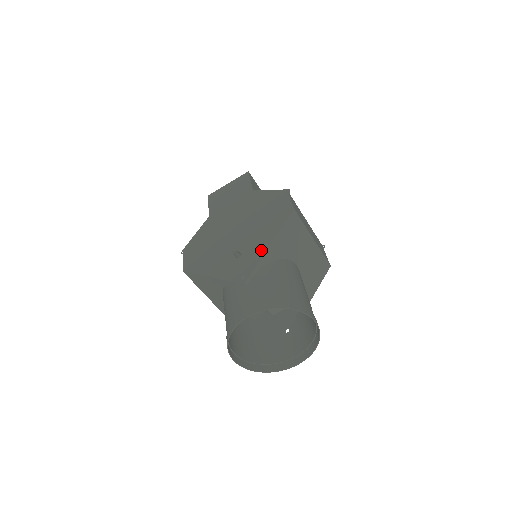
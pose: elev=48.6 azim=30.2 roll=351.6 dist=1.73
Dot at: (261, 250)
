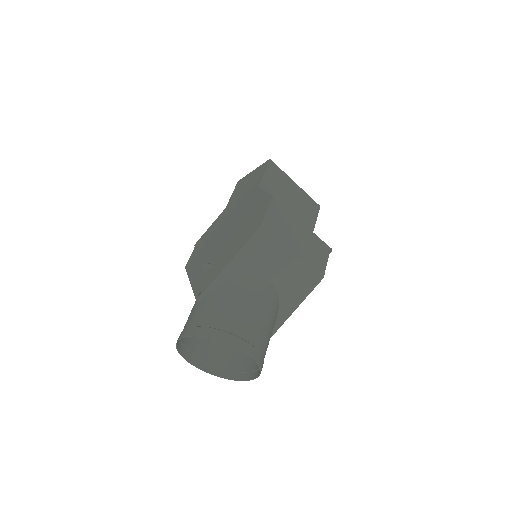
Dot at: (221, 267)
